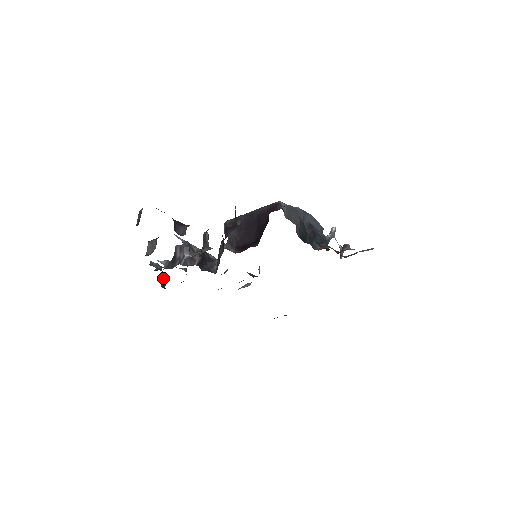
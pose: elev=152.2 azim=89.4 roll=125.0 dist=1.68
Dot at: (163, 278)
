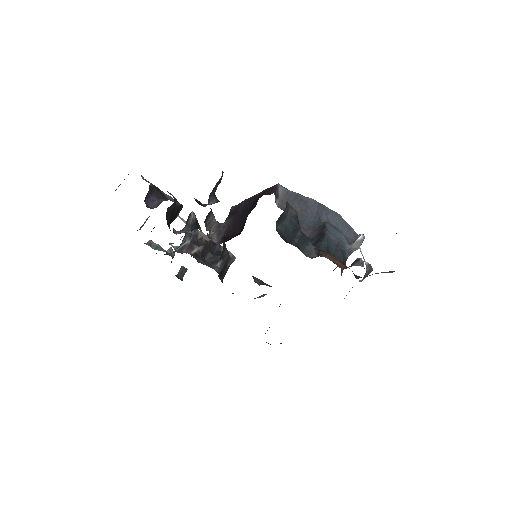
Dot at: (183, 267)
